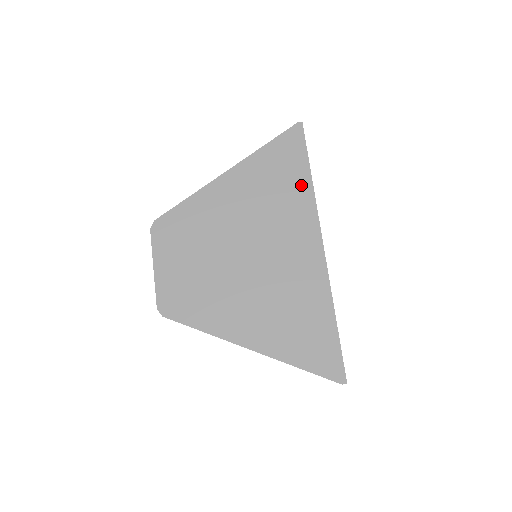
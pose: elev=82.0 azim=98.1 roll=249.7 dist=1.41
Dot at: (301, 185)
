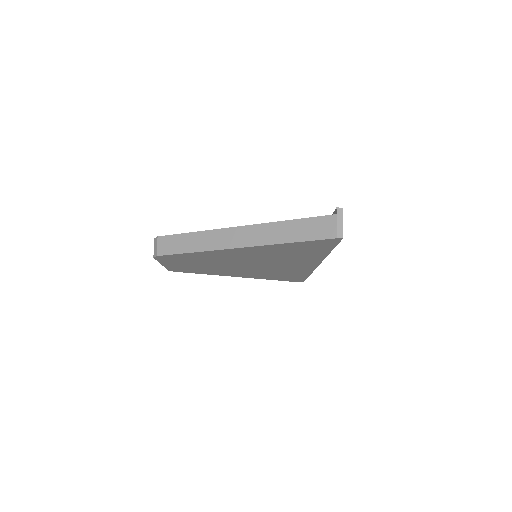
Dot at: (315, 255)
